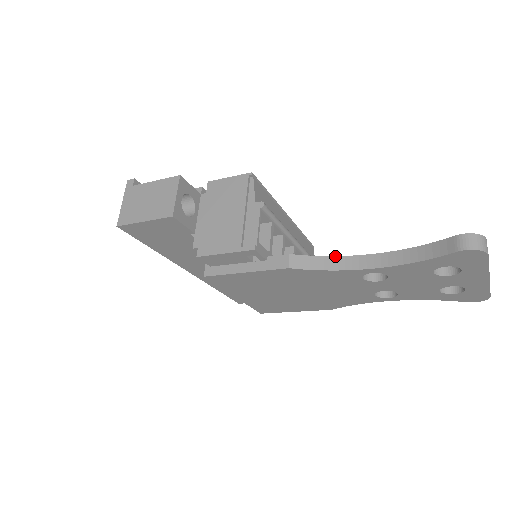
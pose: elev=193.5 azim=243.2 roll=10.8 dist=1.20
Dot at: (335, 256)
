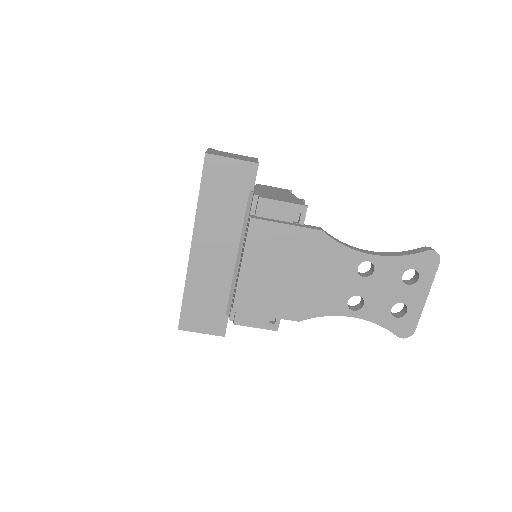
Dot at: (346, 244)
